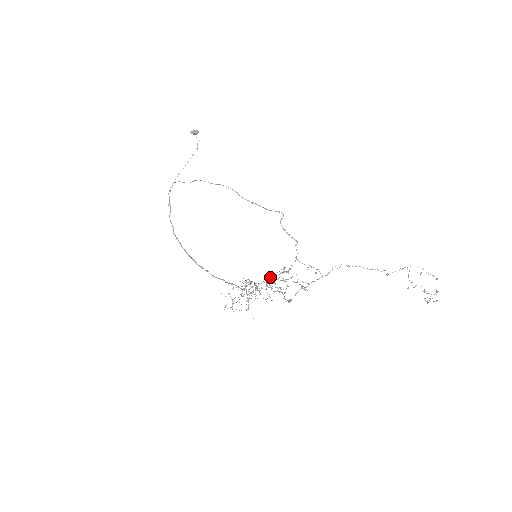
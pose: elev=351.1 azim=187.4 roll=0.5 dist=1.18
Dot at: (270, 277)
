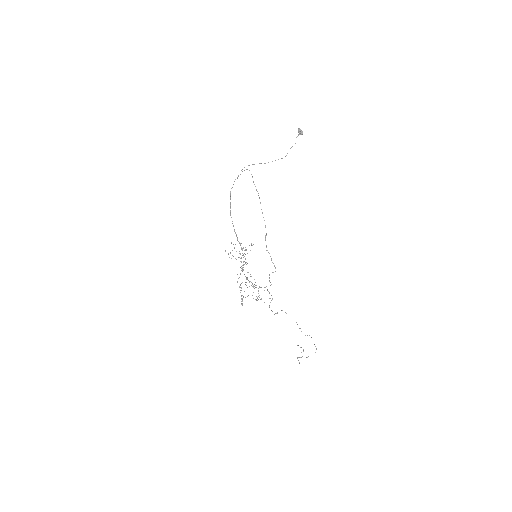
Dot at: (246, 282)
